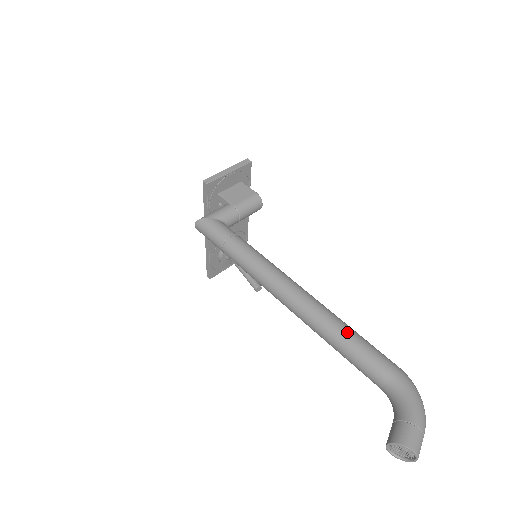
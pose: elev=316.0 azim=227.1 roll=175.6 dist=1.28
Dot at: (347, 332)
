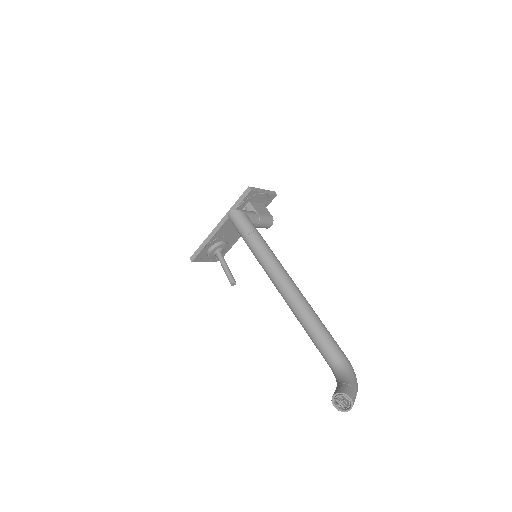
Dot at: (321, 323)
